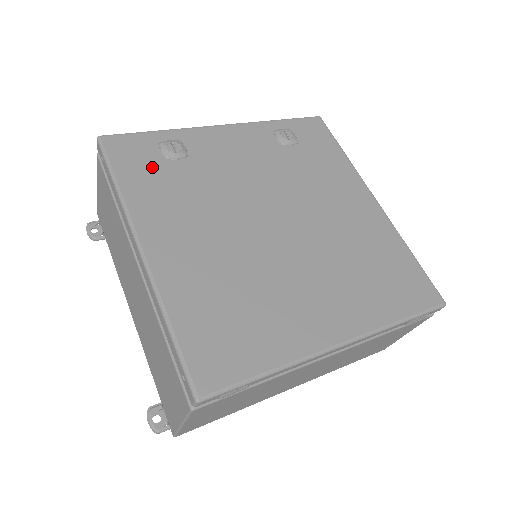
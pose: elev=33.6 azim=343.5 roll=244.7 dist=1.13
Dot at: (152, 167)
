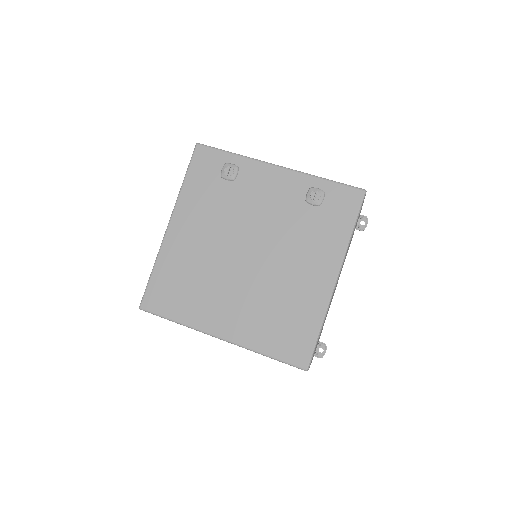
Dot at: (209, 178)
